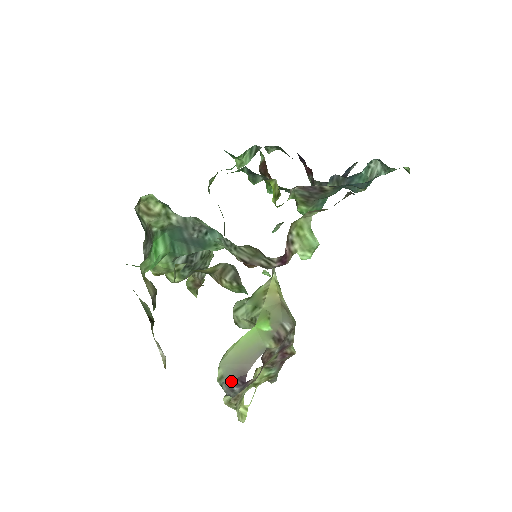
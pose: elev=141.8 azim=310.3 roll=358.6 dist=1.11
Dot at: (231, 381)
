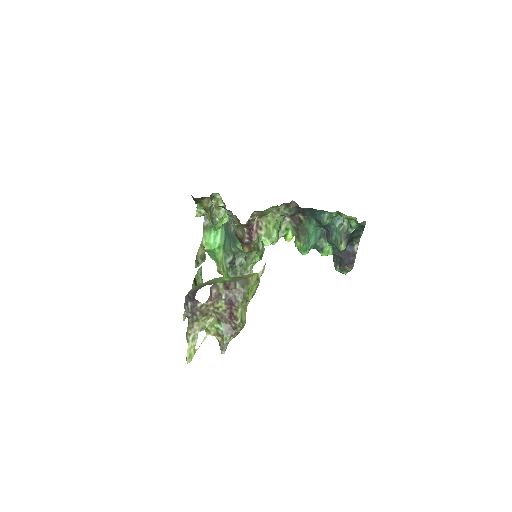
Dot at: (190, 295)
